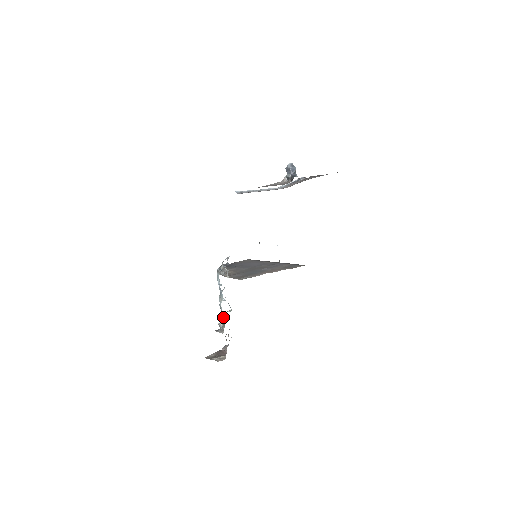
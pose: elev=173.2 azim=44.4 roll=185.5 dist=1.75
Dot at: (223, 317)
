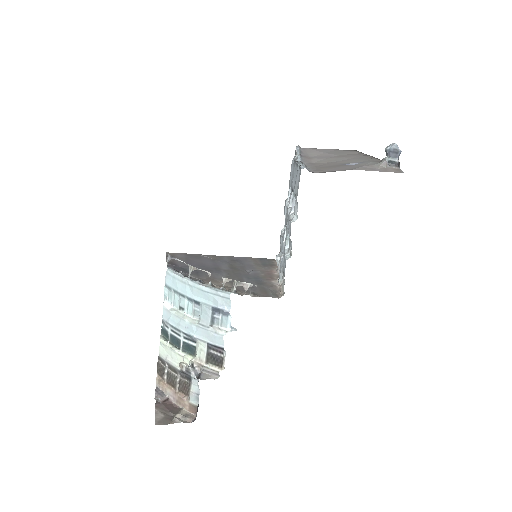
Dot at: (216, 355)
